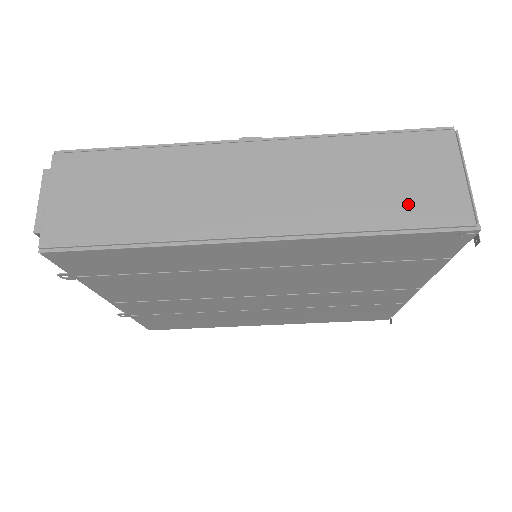
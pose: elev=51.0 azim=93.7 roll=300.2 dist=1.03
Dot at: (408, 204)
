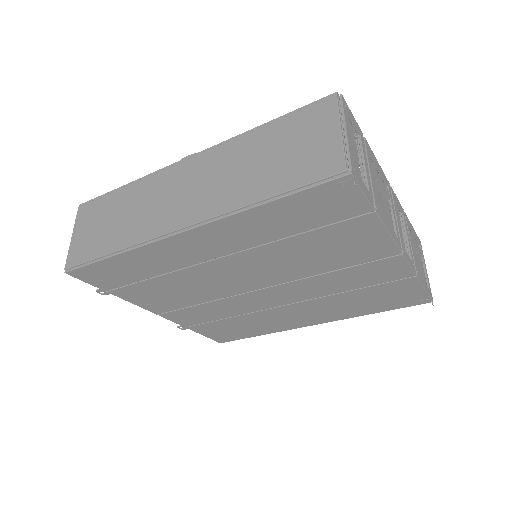
Dot at: (291, 170)
